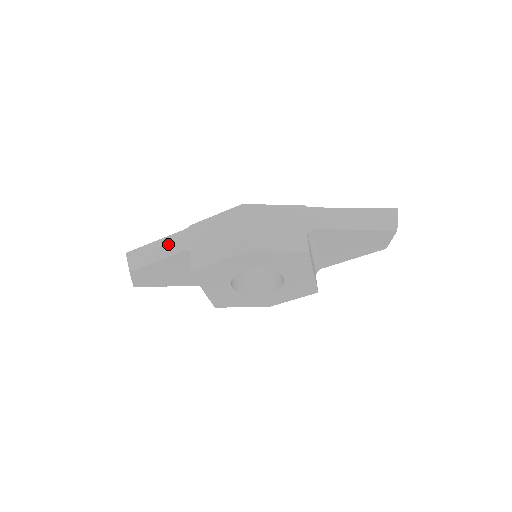
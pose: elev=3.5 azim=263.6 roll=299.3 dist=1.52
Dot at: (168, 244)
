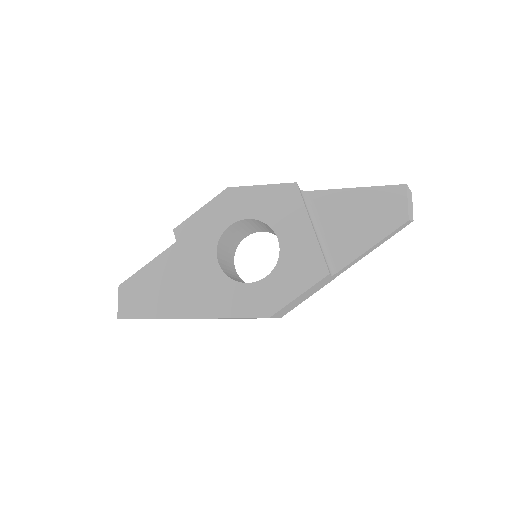
Dot at: occluded
